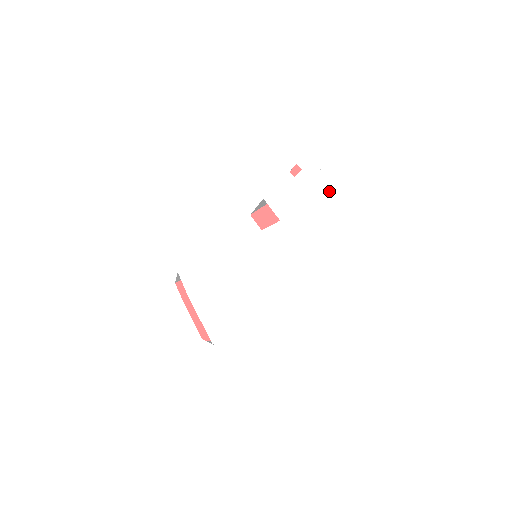
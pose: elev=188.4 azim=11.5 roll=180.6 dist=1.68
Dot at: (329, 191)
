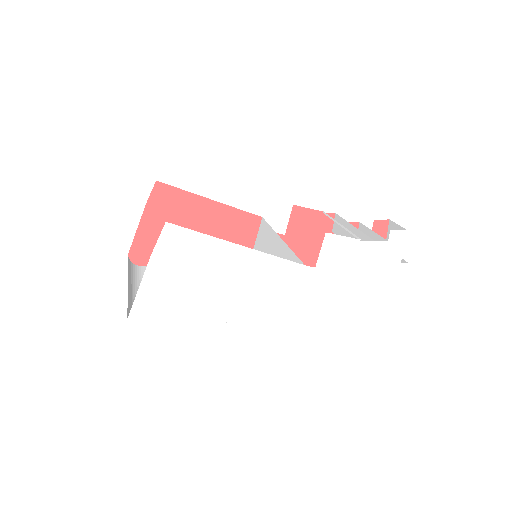
Dot at: (384, 283)
